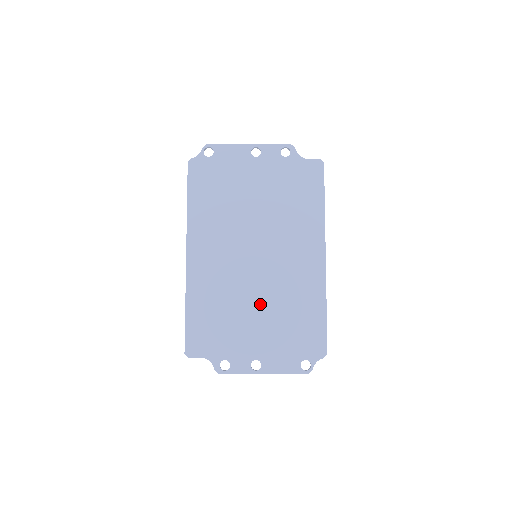
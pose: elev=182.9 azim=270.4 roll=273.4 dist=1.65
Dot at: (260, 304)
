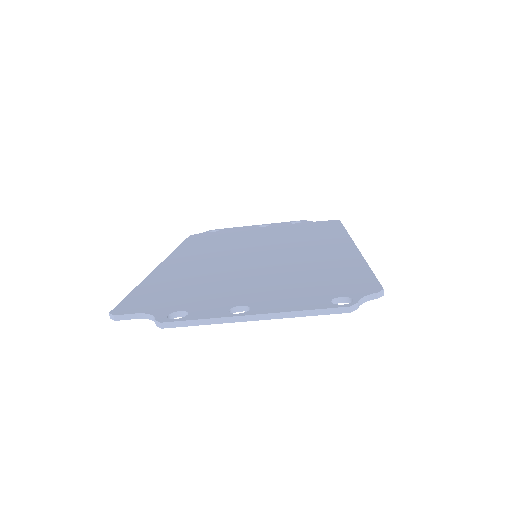
Dot at: (256, 273)
